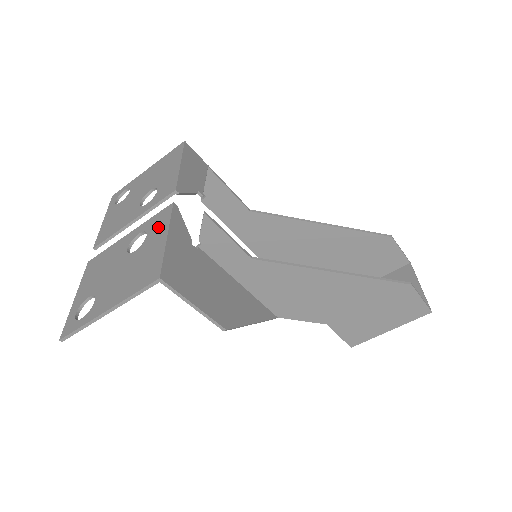
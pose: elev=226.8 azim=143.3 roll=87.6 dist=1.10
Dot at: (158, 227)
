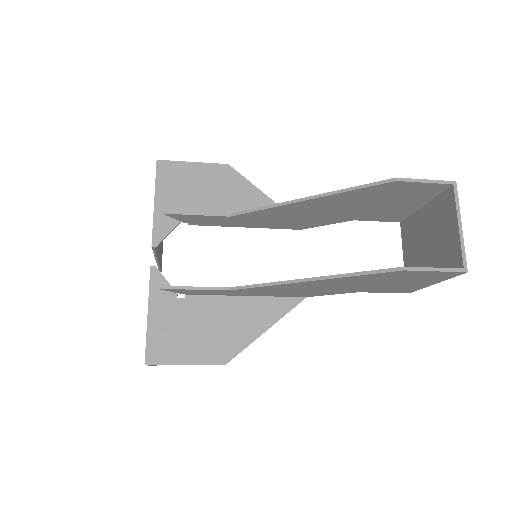
Dot at: occluded
